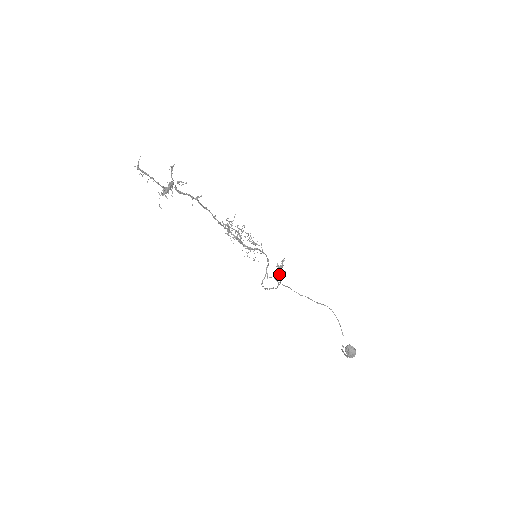
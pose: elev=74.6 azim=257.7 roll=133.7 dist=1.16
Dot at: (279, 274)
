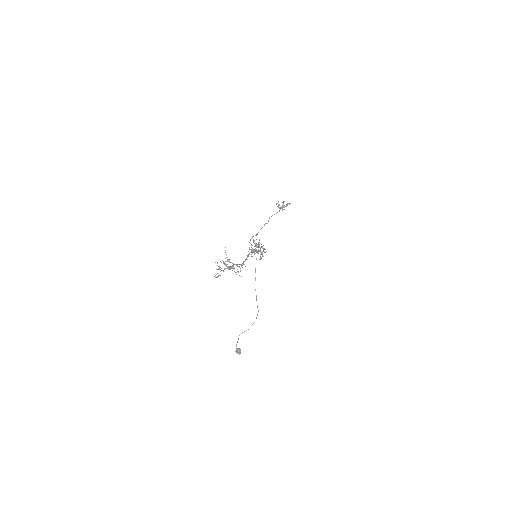
Dot at: (278, 207)
